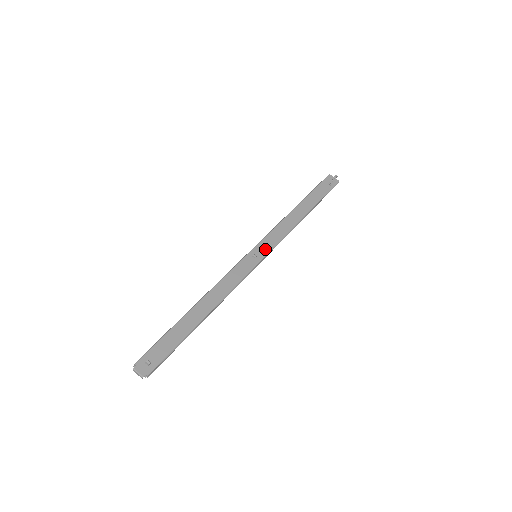
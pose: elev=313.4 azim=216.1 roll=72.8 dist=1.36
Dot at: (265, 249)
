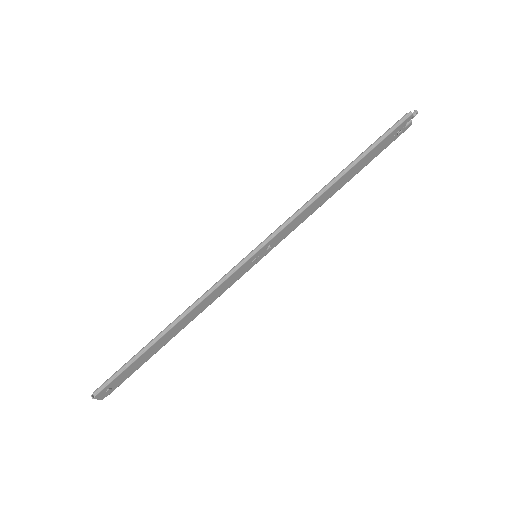
Dot at: (270, 242)
